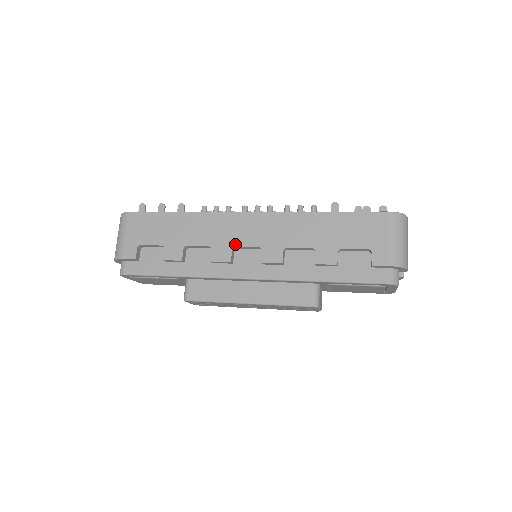
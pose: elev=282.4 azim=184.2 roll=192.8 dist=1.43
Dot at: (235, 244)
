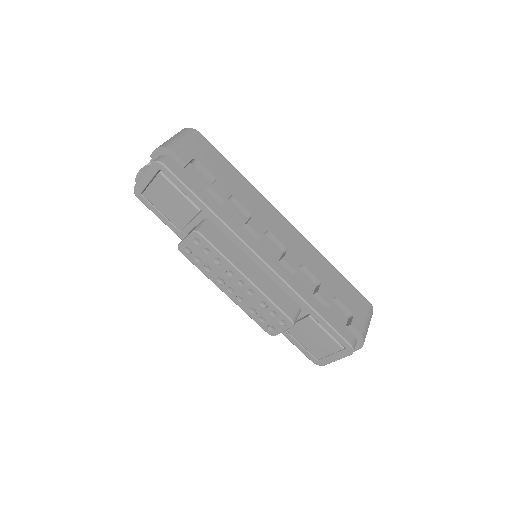
Dot at: (270, 229)
